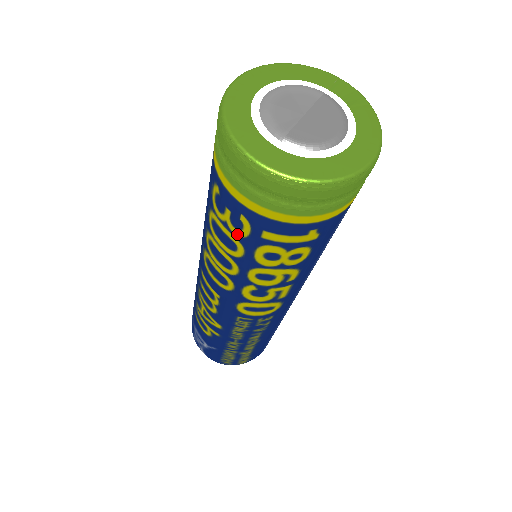
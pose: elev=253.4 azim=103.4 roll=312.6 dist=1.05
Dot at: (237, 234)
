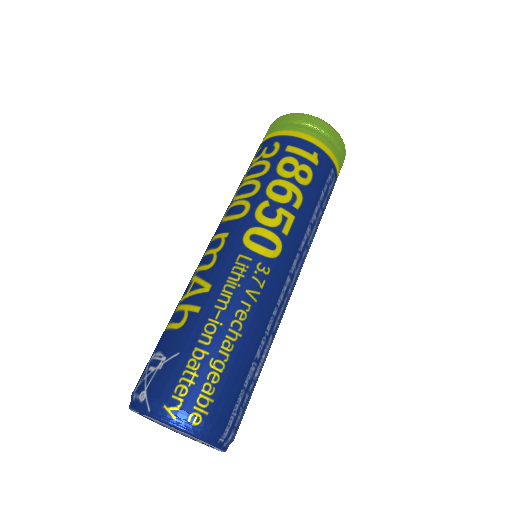
Dot at: (268, 157)
